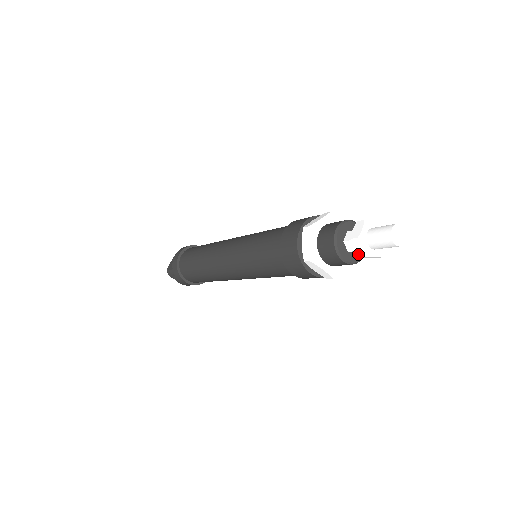
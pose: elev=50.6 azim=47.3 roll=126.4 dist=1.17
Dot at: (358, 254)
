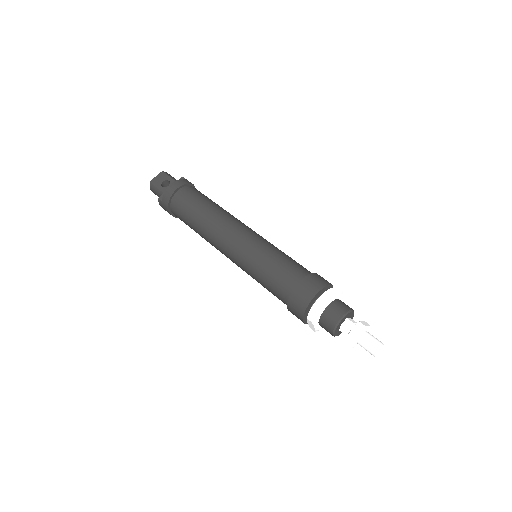
Dot at: (347, 342)
